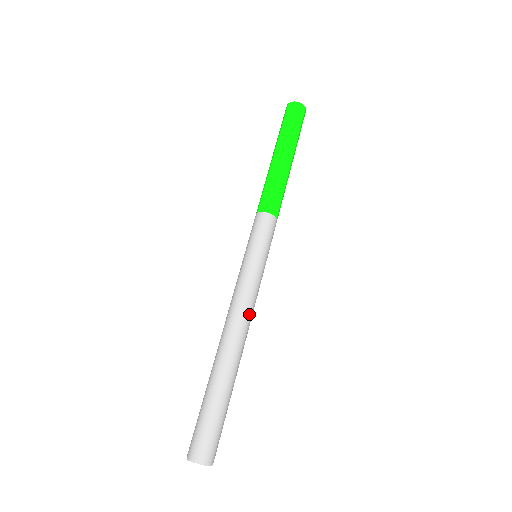
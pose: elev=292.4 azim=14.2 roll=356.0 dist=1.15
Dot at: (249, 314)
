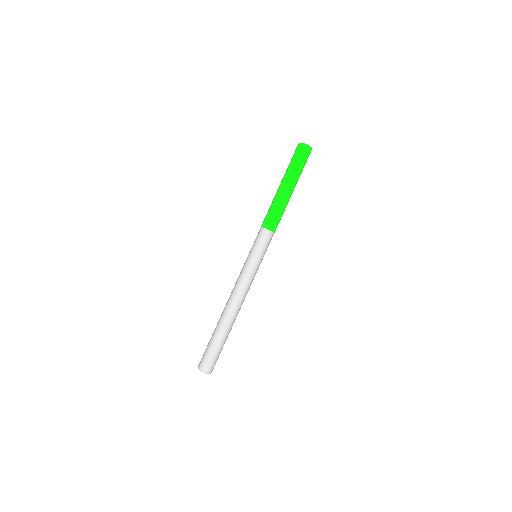
Dot at: (241, 293)
